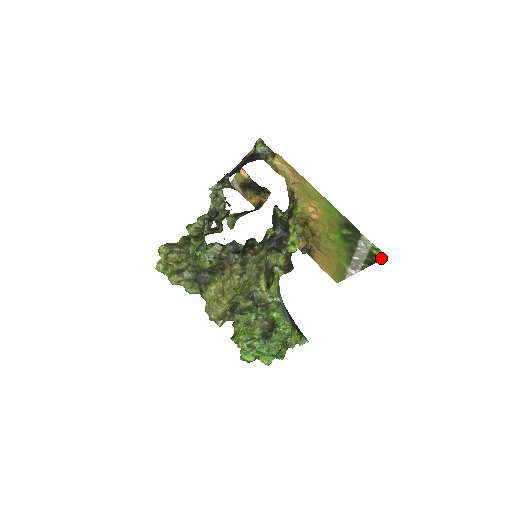
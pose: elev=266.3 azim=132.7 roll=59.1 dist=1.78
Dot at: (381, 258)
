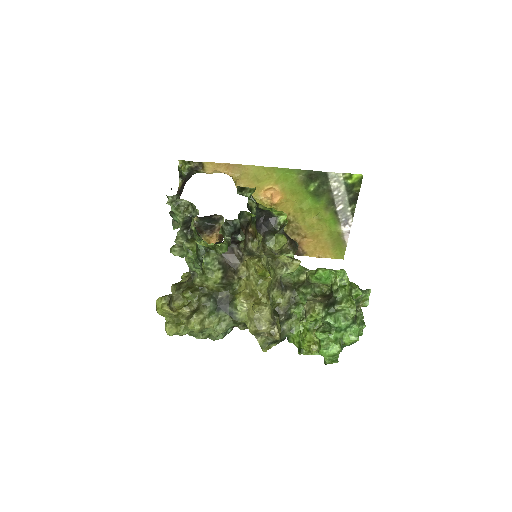
Dot at: (359, 182)
